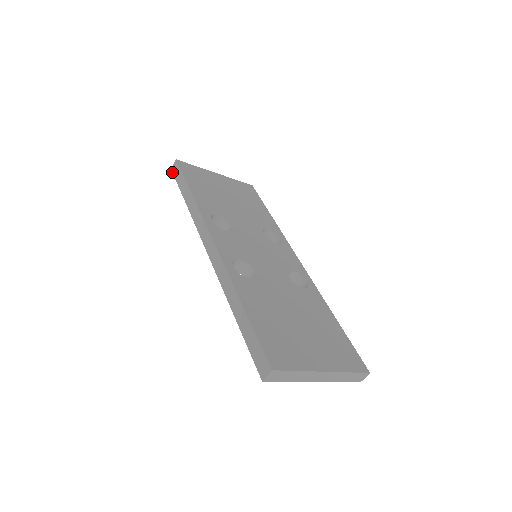
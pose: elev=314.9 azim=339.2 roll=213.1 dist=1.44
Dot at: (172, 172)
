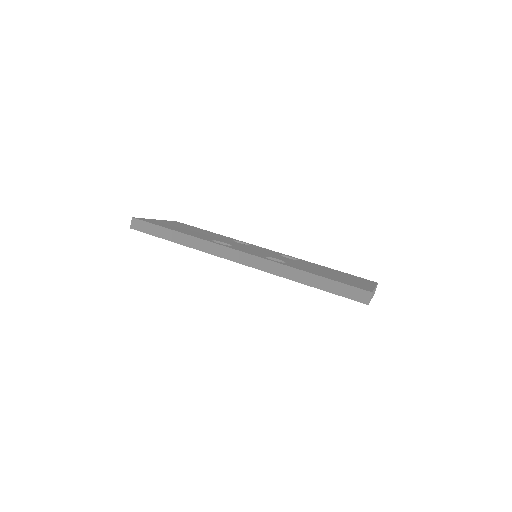
Dot at: occluded
